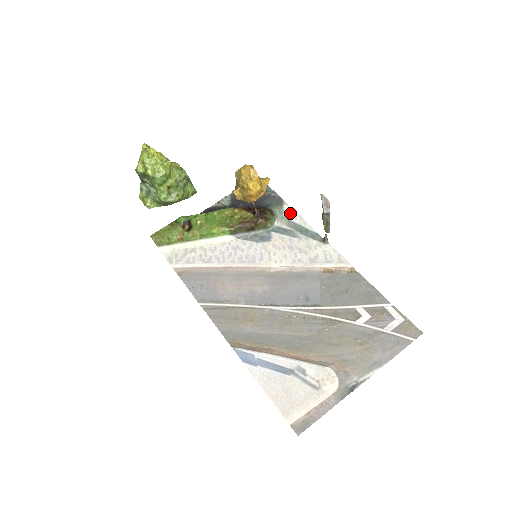
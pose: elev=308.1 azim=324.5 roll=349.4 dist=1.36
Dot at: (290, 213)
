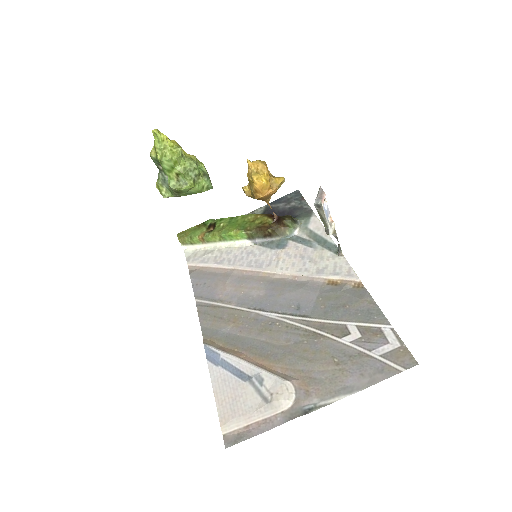
Dot at: (315, 224)
